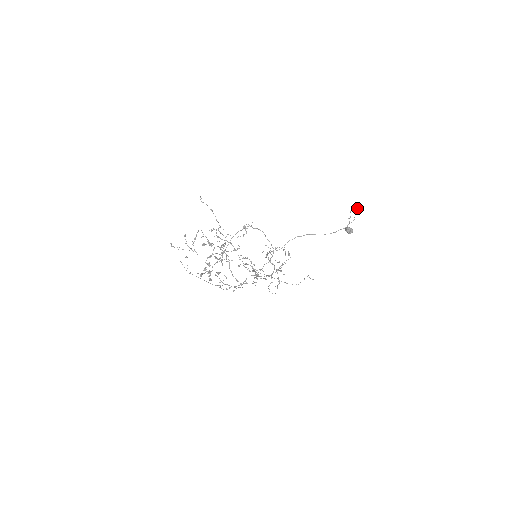
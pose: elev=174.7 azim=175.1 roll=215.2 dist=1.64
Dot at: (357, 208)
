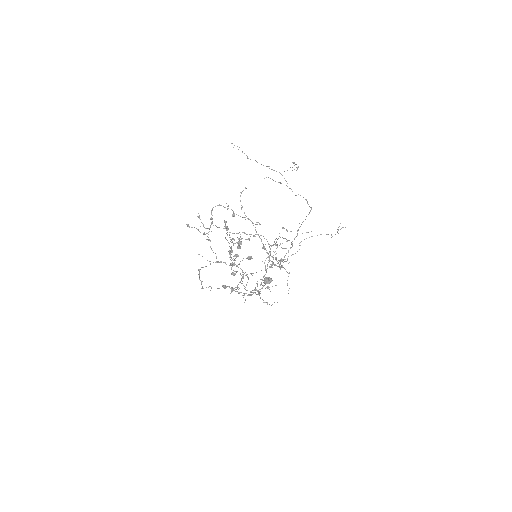
Dot at: (267, 257)
